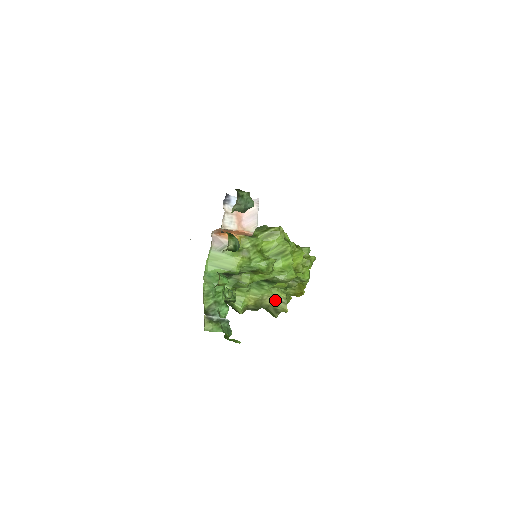
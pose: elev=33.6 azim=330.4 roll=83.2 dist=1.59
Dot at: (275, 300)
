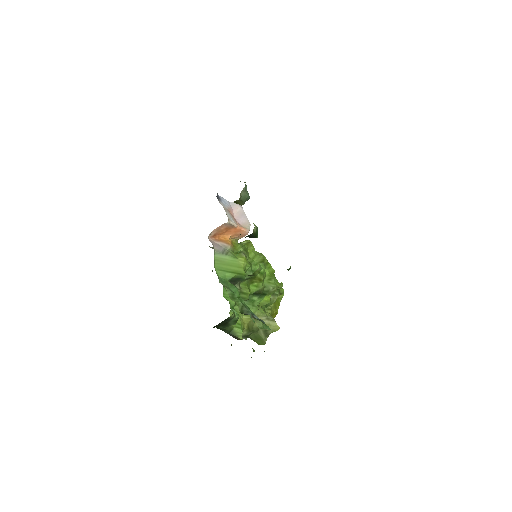
Dot at: (264, 319)
